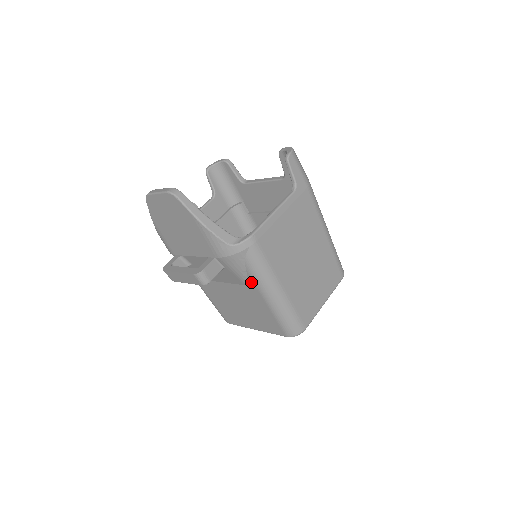
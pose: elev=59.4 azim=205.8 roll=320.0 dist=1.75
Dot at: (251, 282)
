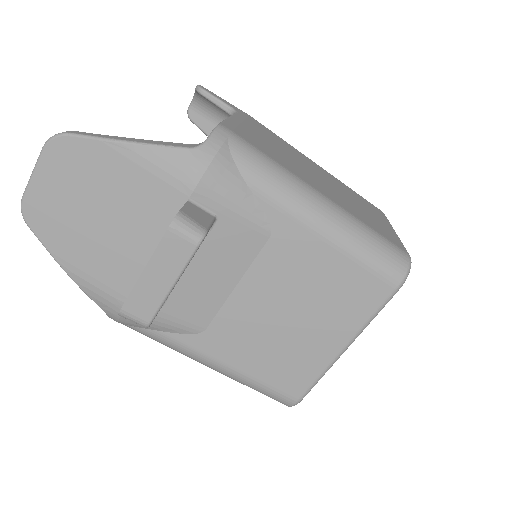
Dot at: (273, 213)
